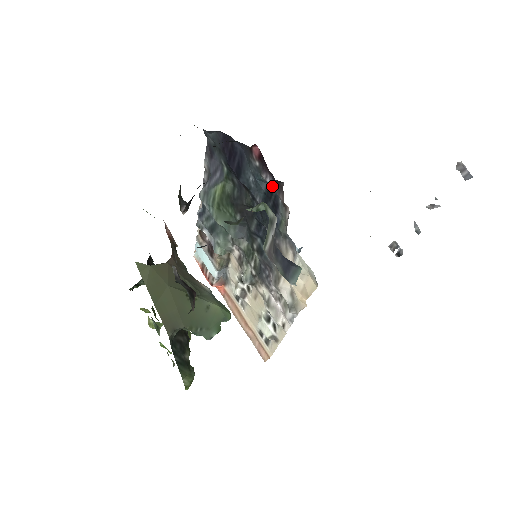
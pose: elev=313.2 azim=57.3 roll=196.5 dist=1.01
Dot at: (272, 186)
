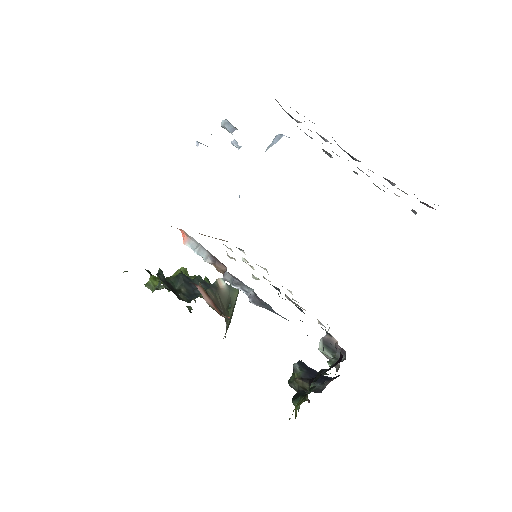
Dot at: occluded
